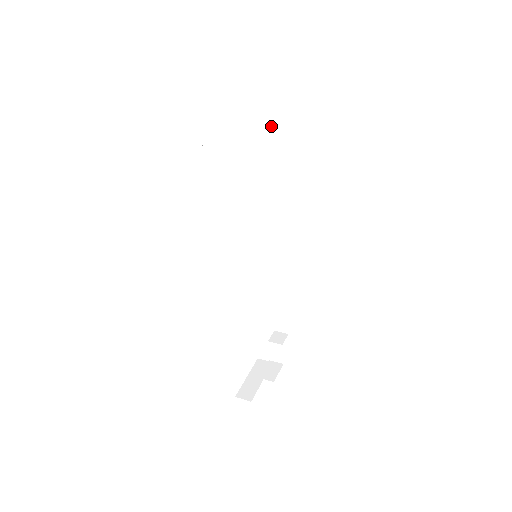
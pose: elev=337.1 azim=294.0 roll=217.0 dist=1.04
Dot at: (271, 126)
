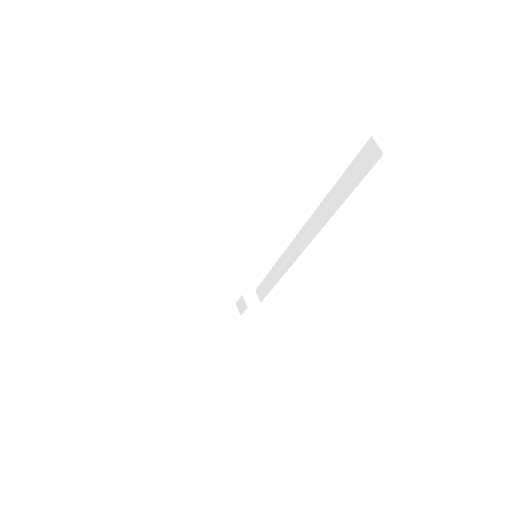
Dot at: (350, 179)
